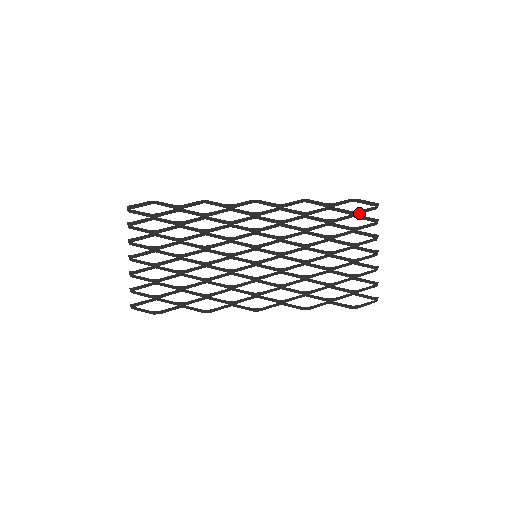
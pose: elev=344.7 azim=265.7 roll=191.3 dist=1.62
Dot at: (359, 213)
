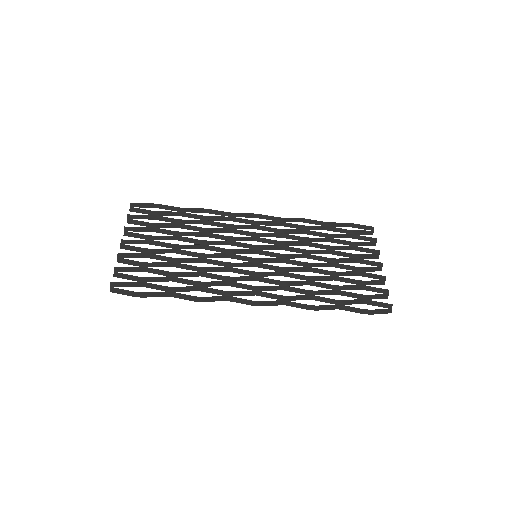
Dot at: (356, 233)
